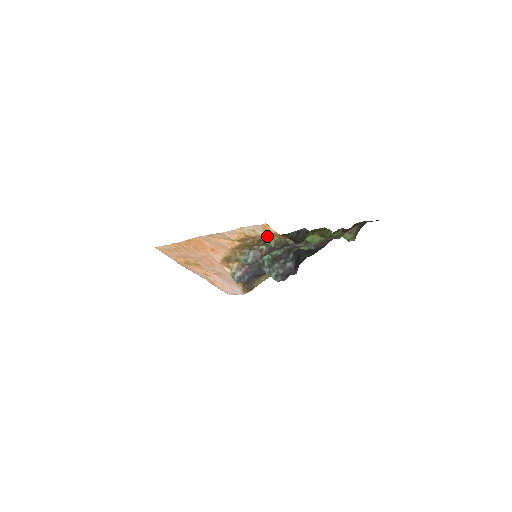
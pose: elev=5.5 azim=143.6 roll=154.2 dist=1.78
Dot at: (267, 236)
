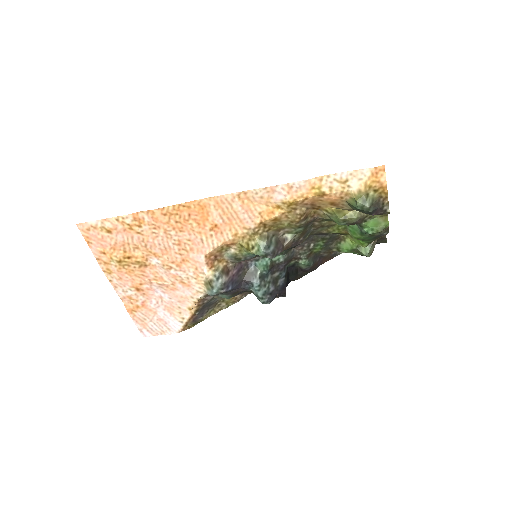
Dot at: (366, 190)
